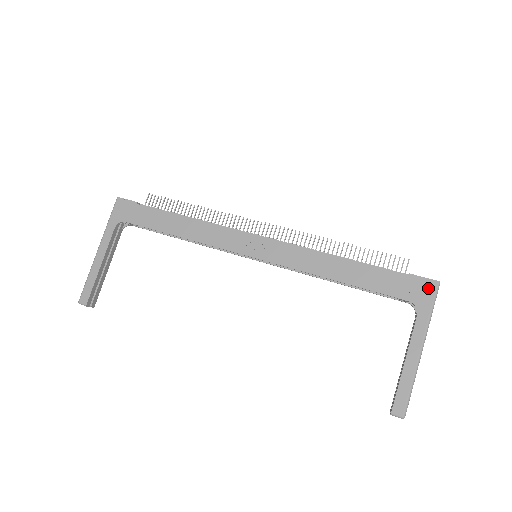
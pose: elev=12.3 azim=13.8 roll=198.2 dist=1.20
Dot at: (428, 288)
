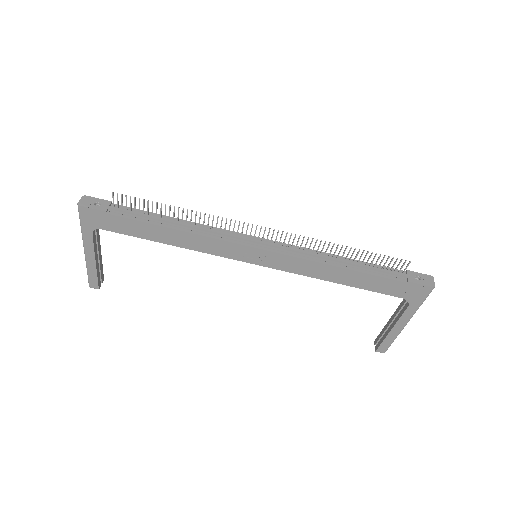
Dot at: (423, 291)
